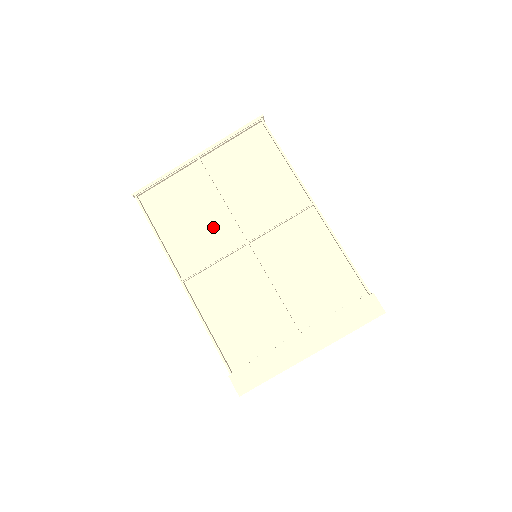
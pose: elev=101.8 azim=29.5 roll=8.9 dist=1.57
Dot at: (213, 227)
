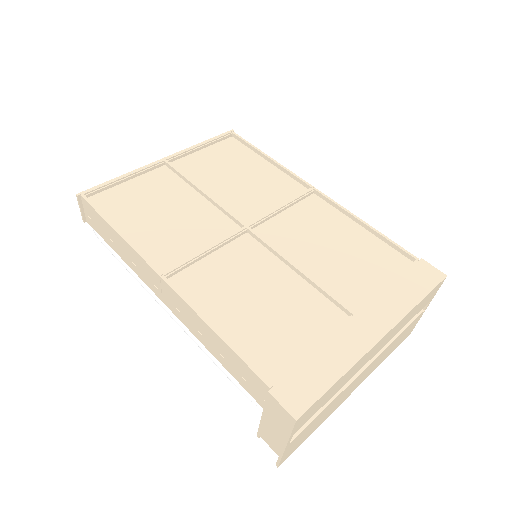
Dot at: (197, 219)
